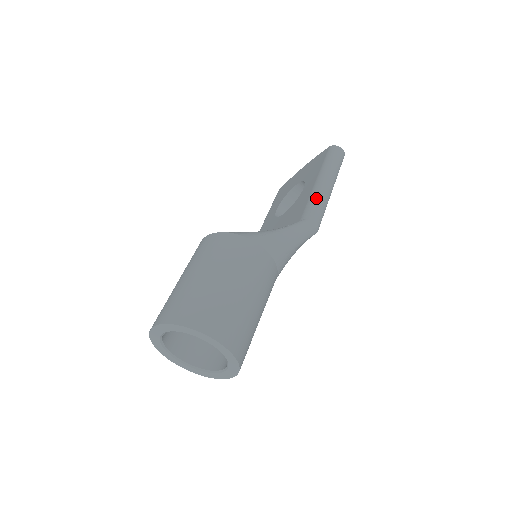
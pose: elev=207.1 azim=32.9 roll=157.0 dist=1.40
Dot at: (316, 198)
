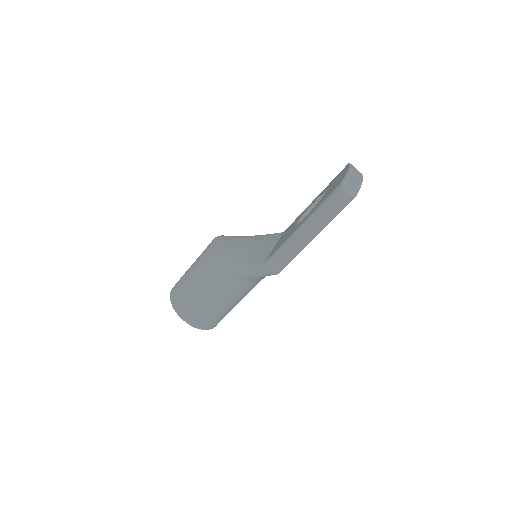
Dot at: (284, 248)
